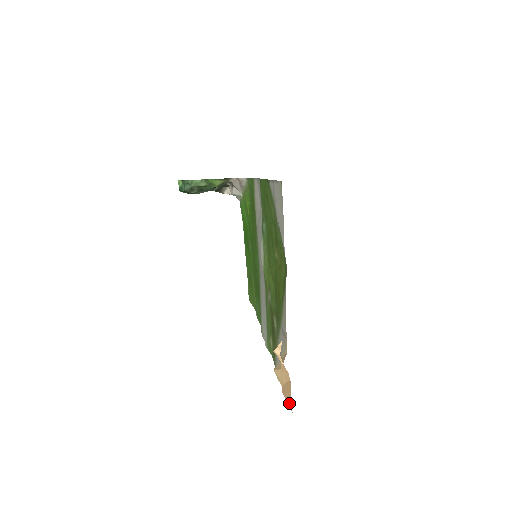
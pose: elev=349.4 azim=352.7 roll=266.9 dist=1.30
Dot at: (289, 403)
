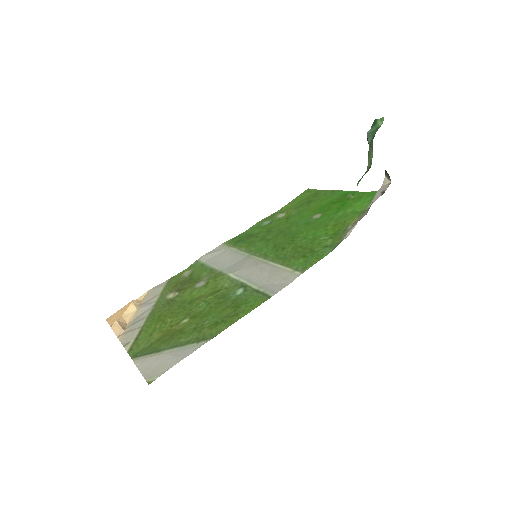
Dot at: (113, 315)
